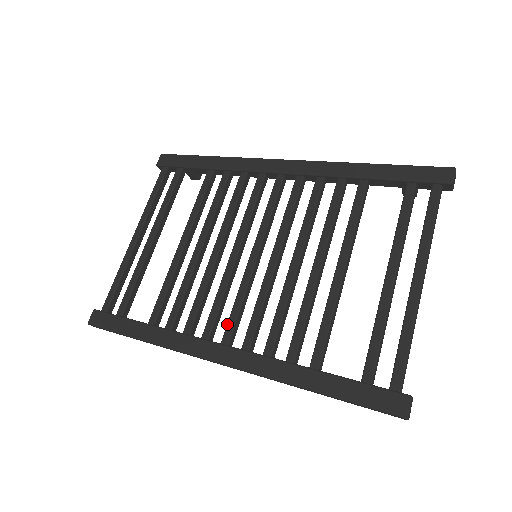
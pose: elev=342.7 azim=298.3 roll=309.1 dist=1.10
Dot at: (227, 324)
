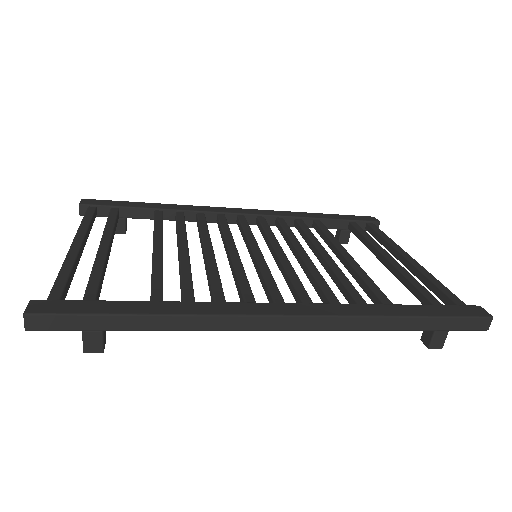
Dot at: (270, 291)
